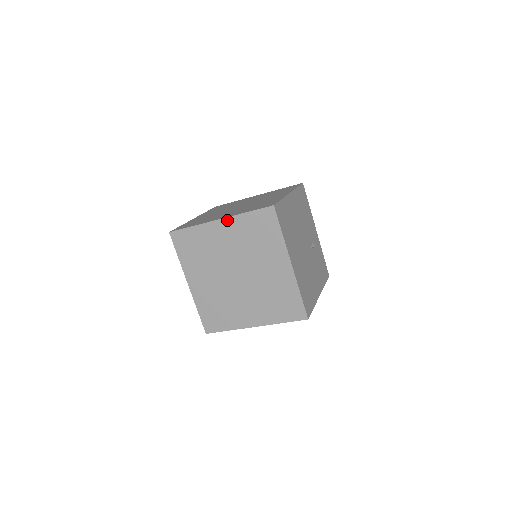
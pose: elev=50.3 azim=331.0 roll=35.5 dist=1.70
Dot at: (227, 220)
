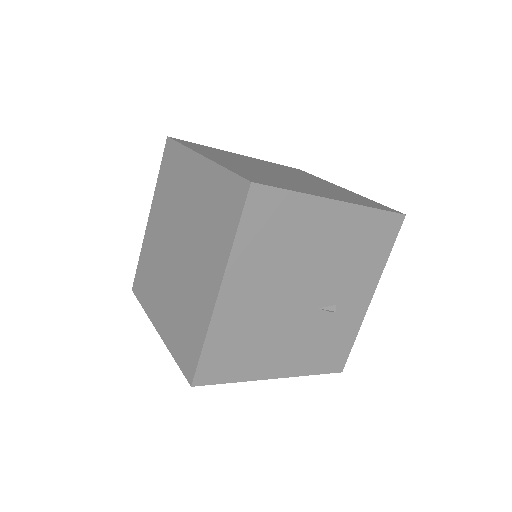
Dot at: (207, 163)
